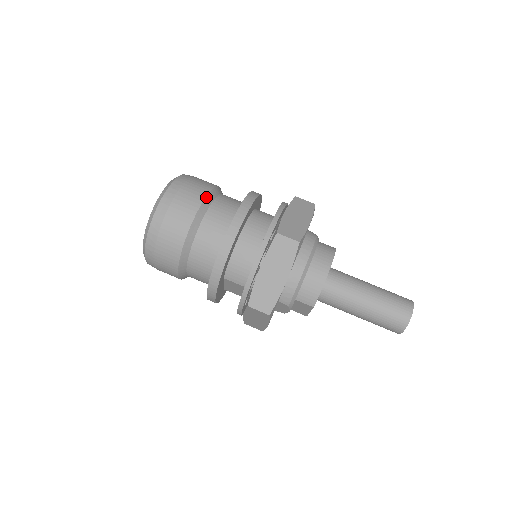
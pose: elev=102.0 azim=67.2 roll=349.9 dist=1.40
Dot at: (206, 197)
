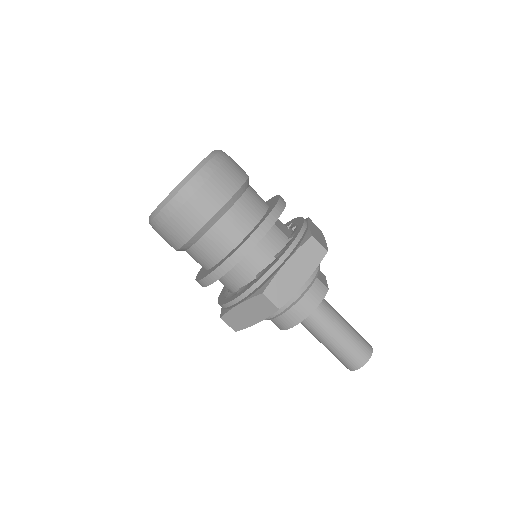
Dot at: (217, 212)
